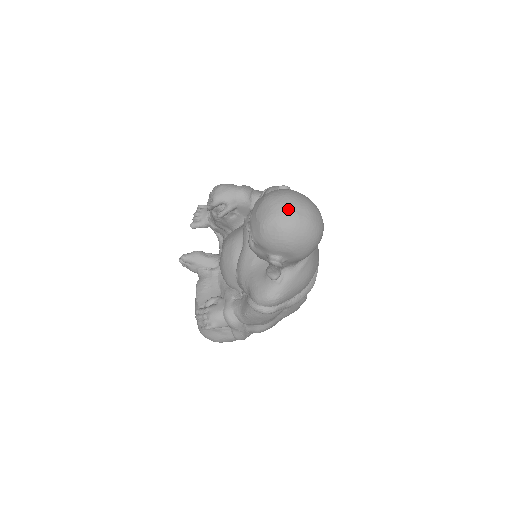
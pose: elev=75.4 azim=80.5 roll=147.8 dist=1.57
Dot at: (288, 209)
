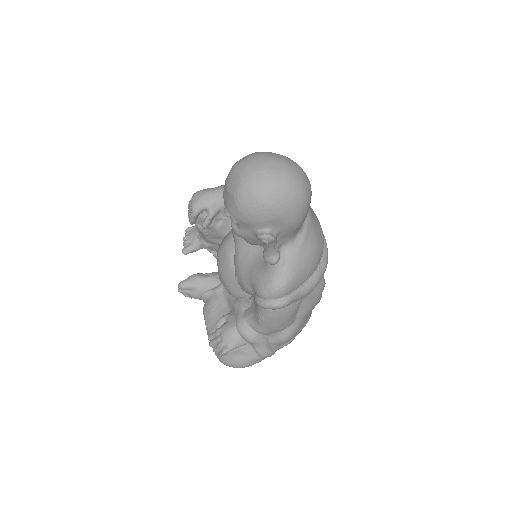
Dot at: (259, 168)
